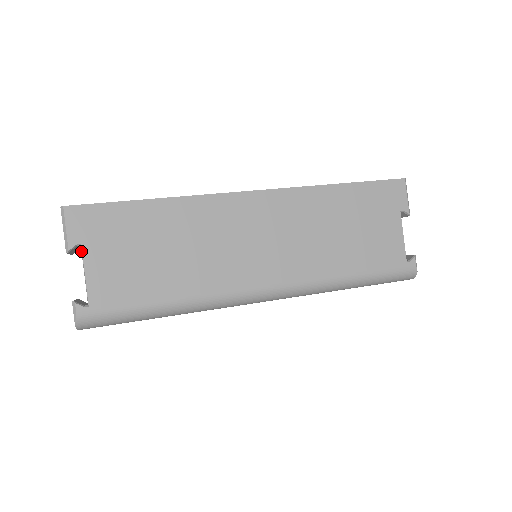
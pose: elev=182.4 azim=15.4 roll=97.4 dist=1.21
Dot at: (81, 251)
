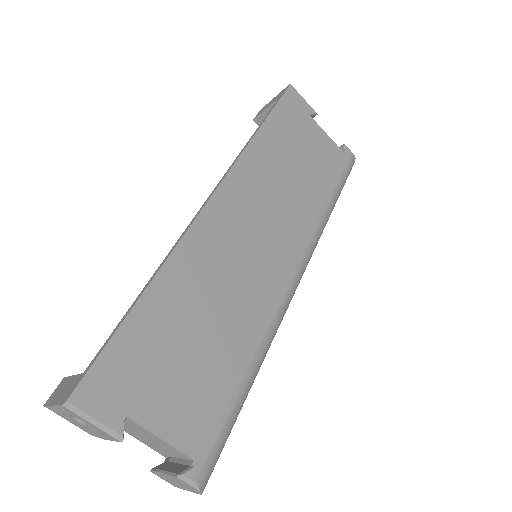
Dot at: (133, 422)
